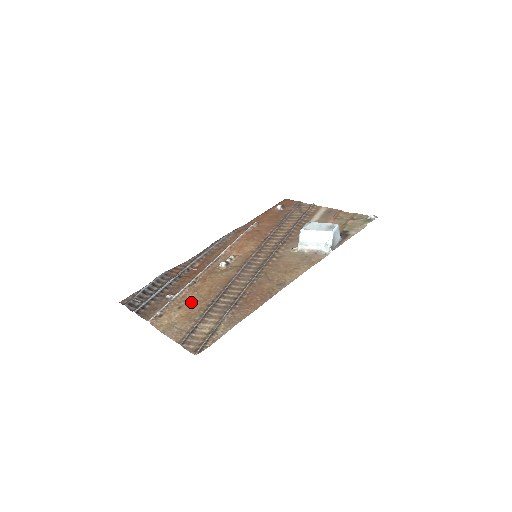
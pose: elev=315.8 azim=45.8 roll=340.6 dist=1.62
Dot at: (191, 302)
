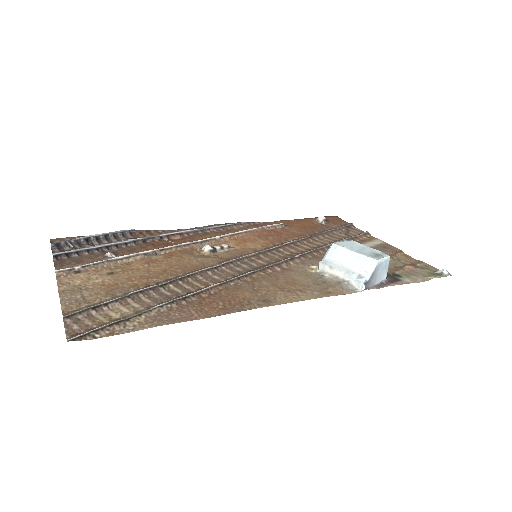
Dot at: (130, 273)
